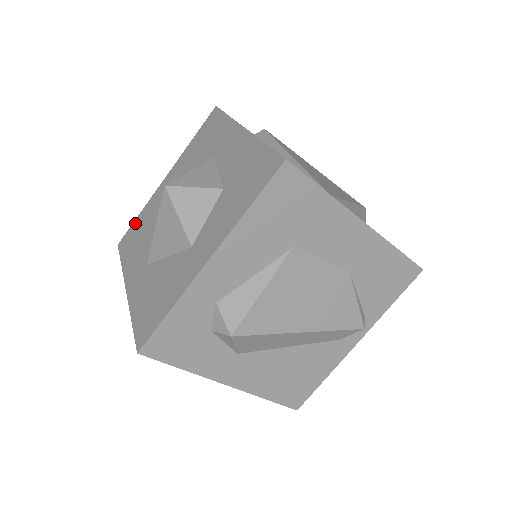
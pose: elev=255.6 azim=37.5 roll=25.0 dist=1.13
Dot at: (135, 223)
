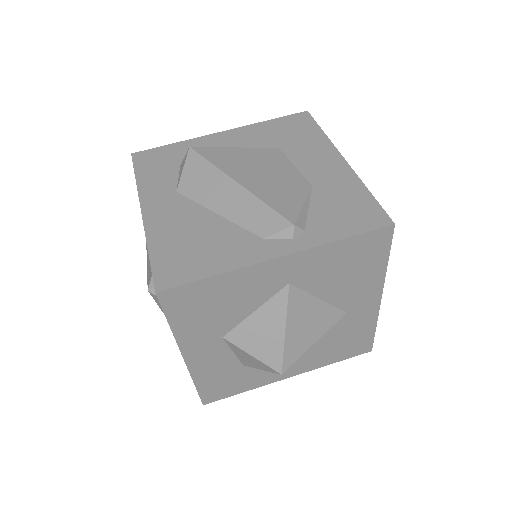
Dot at: occluded
